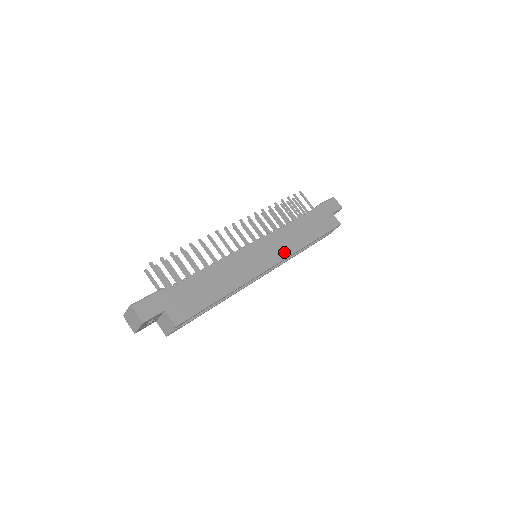
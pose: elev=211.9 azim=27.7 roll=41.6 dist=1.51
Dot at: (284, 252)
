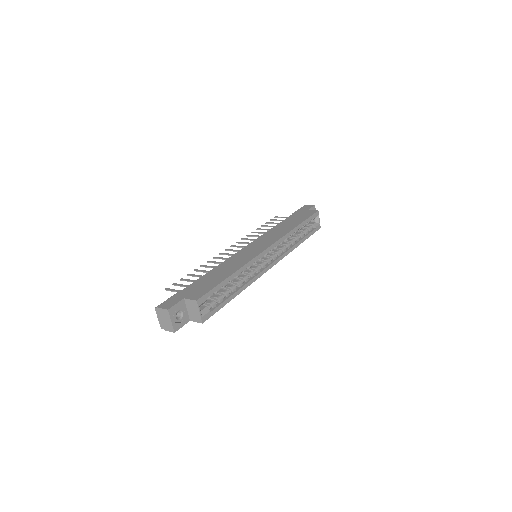
Dot at: (274, 239)
